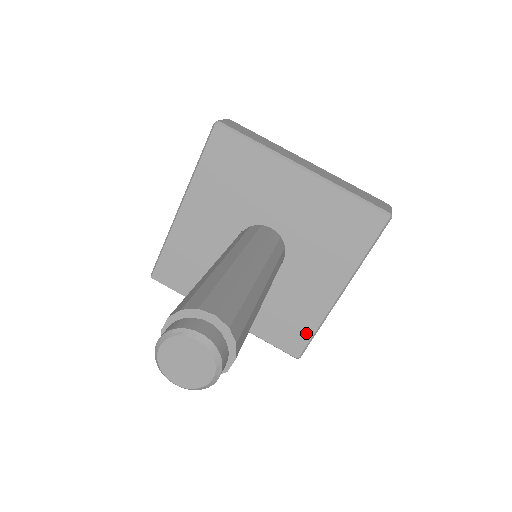
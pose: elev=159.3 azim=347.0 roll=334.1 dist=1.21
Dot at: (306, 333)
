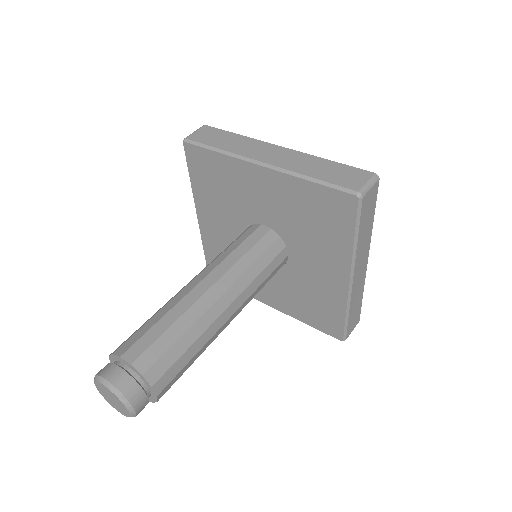
Dot at: occluded
